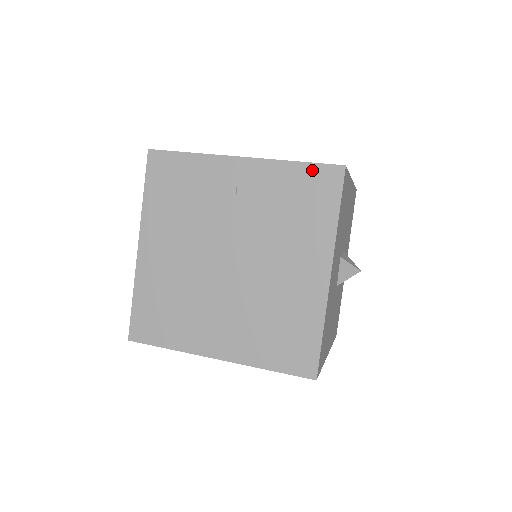
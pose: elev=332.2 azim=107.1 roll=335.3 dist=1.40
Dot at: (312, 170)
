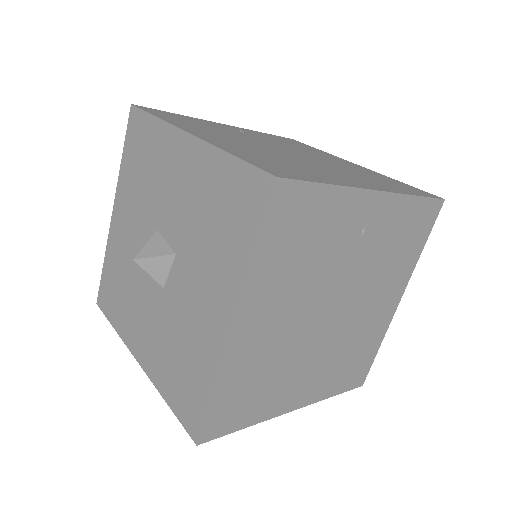
Dot at: (278, 136)
